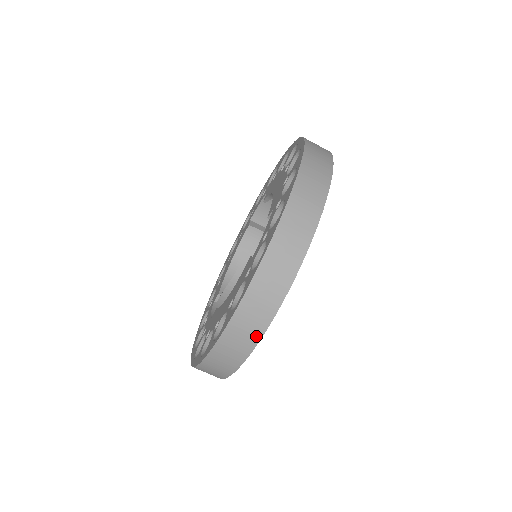
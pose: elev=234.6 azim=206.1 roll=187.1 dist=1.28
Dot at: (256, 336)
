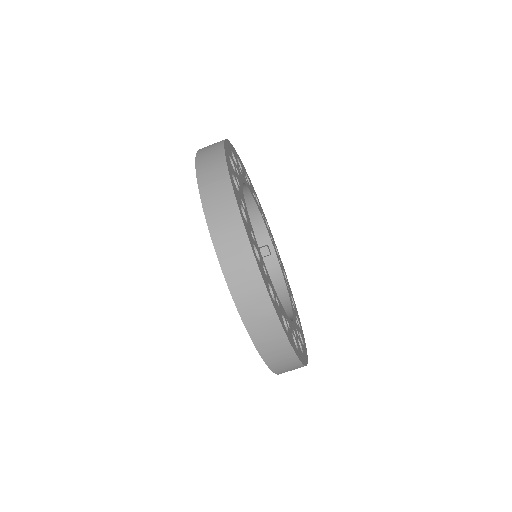
Dot at: (255, 275)
